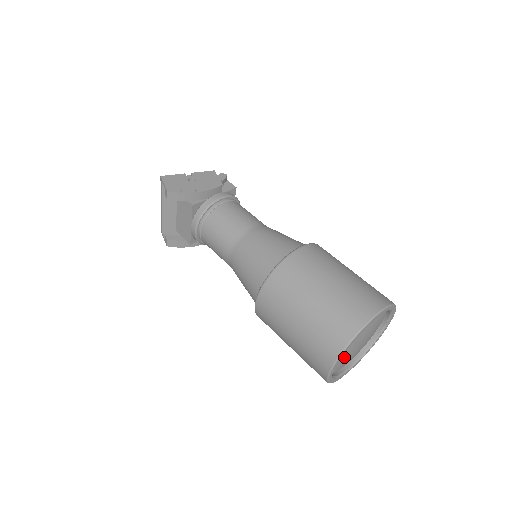
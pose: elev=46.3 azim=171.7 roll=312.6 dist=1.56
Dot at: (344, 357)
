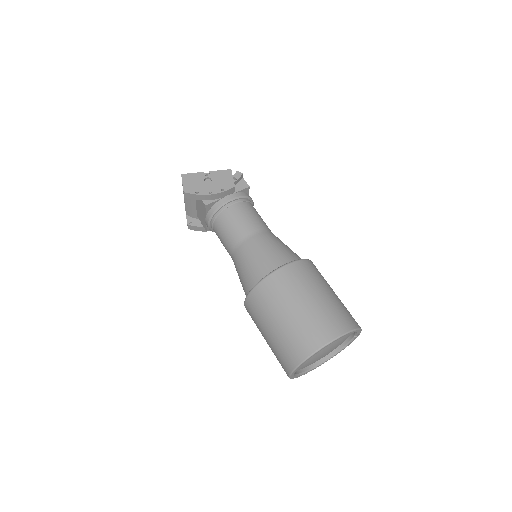
Dot at: (307, 363)
